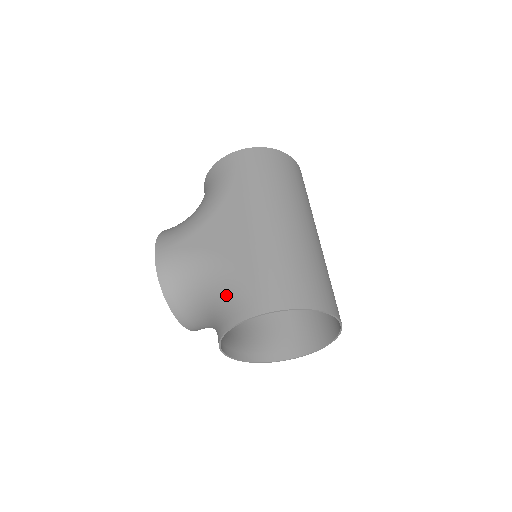
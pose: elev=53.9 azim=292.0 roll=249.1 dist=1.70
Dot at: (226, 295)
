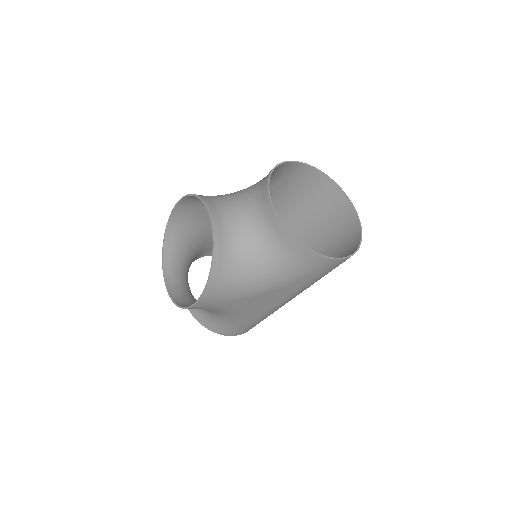
Dot at: (223, 323)
